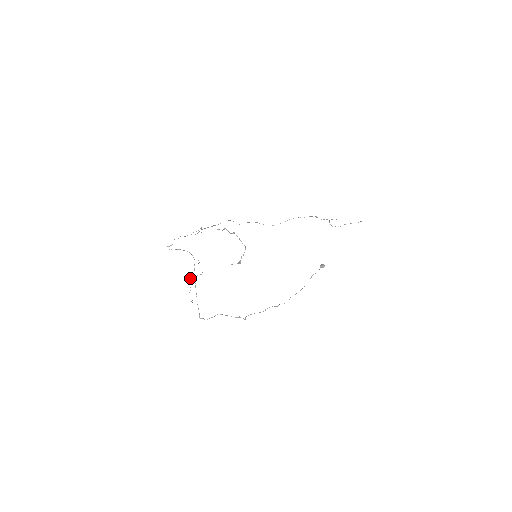
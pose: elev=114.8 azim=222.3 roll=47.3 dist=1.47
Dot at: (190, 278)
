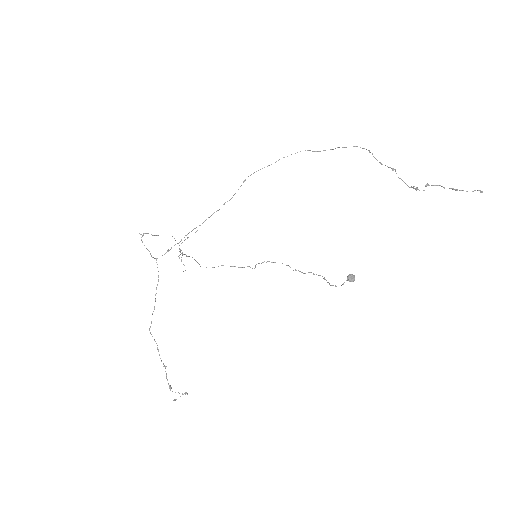
Dot at: (179, 249)
